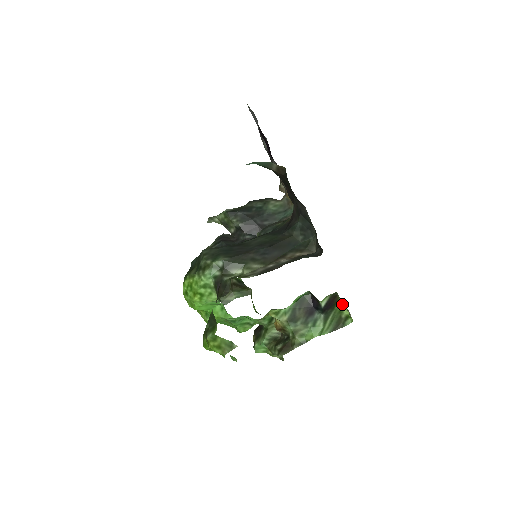
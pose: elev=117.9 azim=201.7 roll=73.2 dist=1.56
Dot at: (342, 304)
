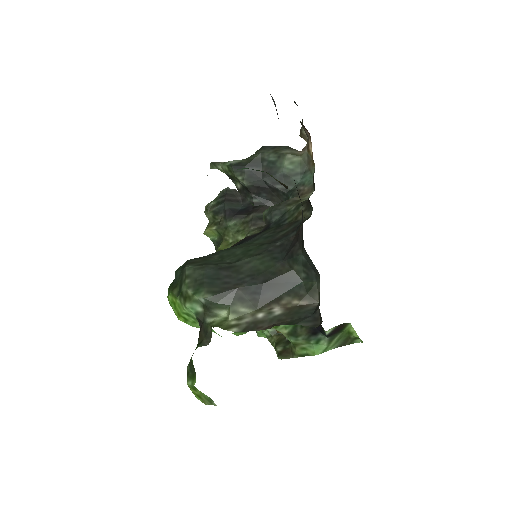
Dot at: (352, 328)
